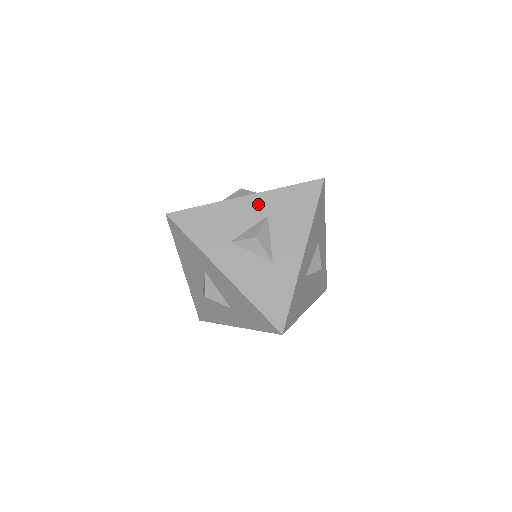
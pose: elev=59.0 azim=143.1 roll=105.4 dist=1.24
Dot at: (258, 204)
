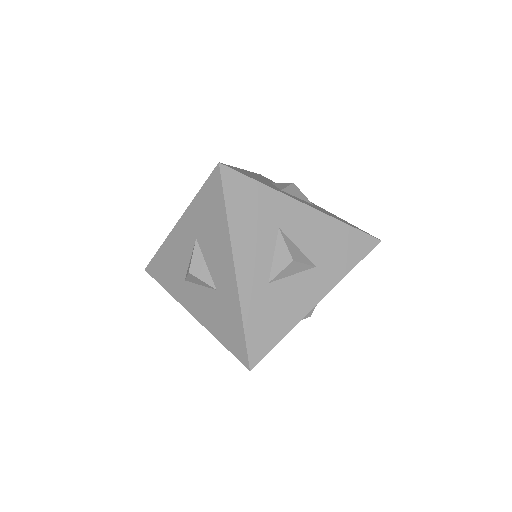
Dot at: (186, 229)
